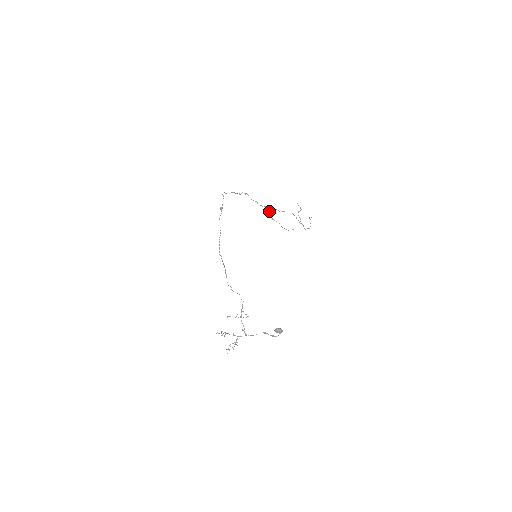
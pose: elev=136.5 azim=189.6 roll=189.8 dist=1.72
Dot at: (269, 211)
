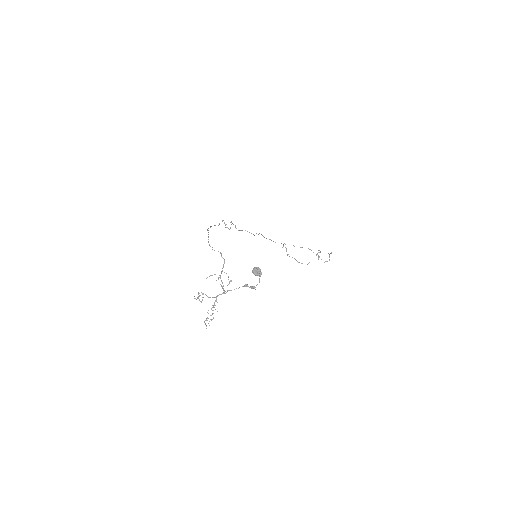
Dot at: (283, 246)
